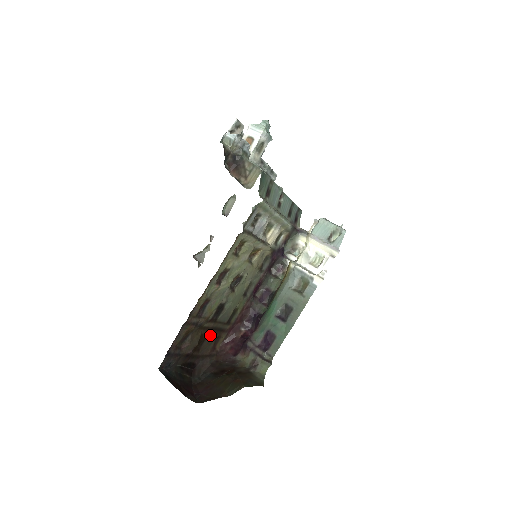
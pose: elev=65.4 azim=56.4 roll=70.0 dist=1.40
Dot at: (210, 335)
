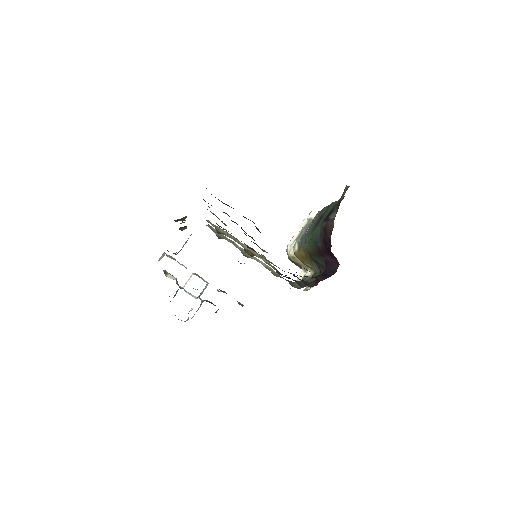
Dot at: occluded
